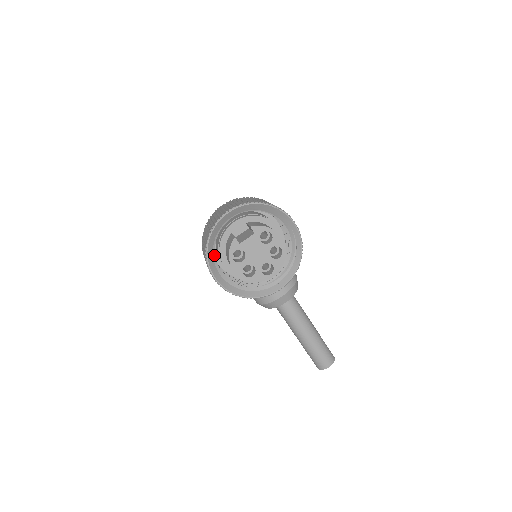
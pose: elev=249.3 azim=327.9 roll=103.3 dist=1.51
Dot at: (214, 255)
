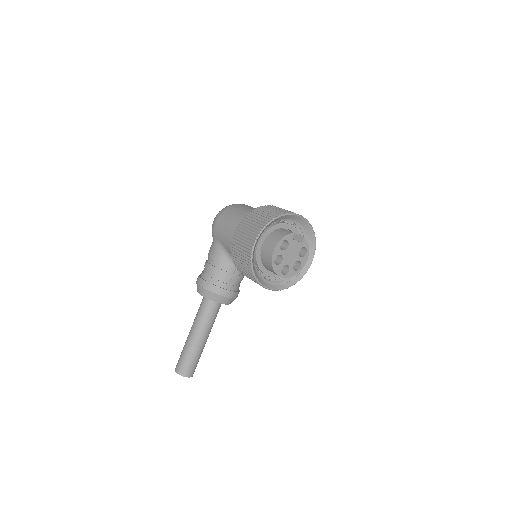
Dot at: occluded
